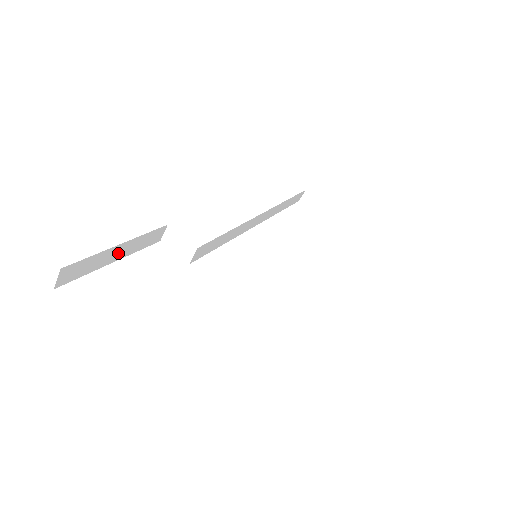
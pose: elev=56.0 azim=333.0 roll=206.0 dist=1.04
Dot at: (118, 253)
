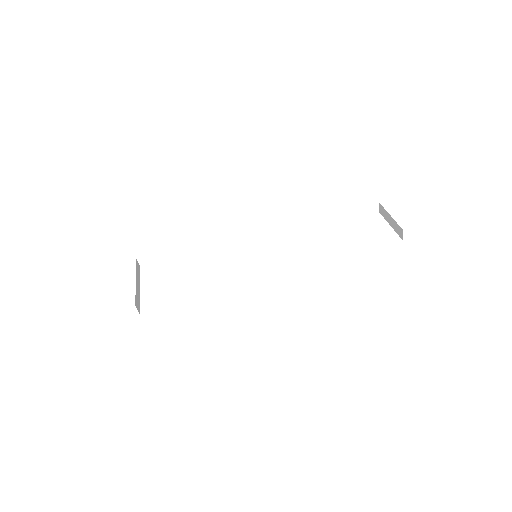
Dot at: (174, 252)
